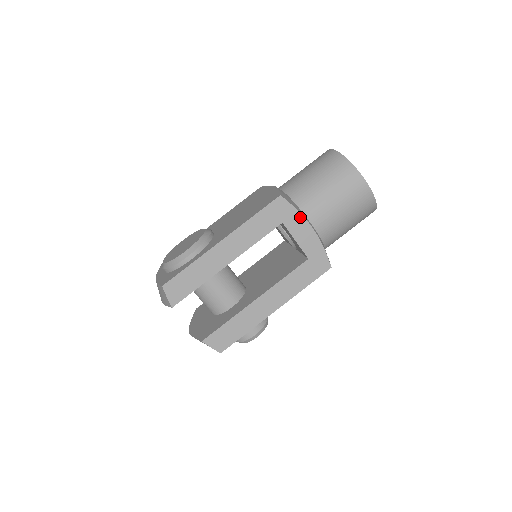
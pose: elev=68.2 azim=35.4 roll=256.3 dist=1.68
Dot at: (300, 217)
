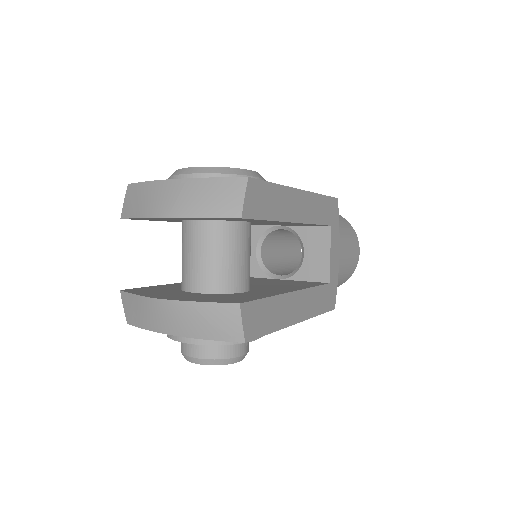
Dot at: (338, 234)
